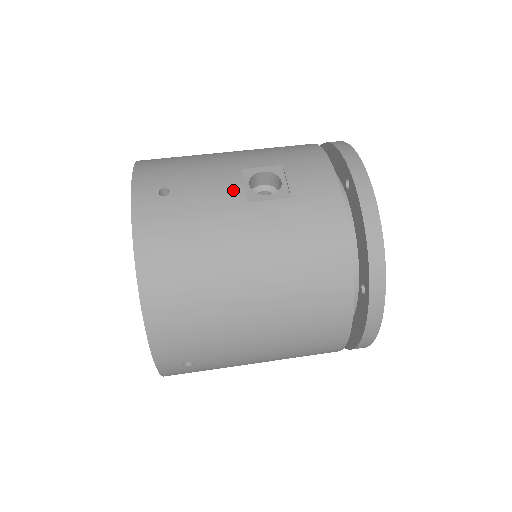
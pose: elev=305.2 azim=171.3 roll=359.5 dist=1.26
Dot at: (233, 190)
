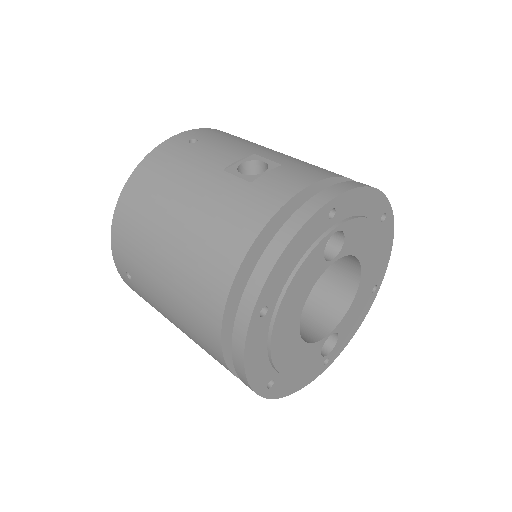
Dot at: (226, 159)
